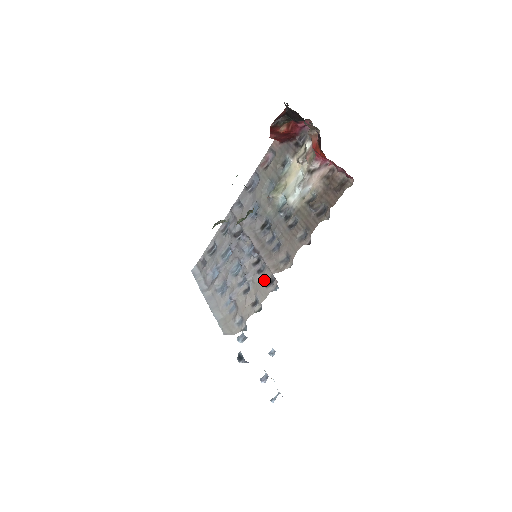
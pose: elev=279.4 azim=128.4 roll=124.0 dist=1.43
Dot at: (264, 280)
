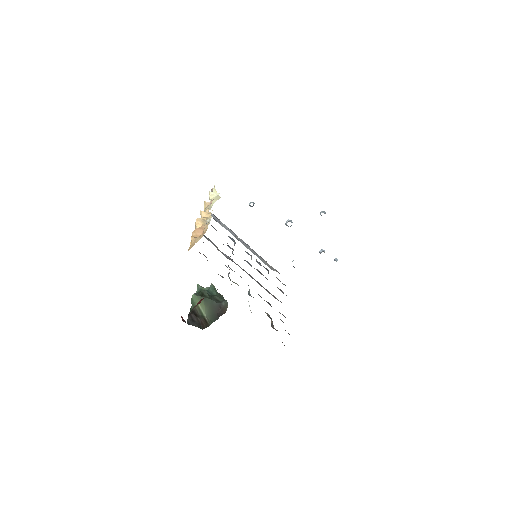
Dot at: occluded
